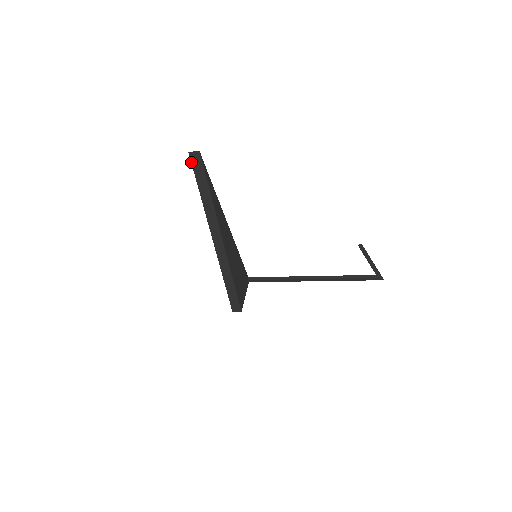
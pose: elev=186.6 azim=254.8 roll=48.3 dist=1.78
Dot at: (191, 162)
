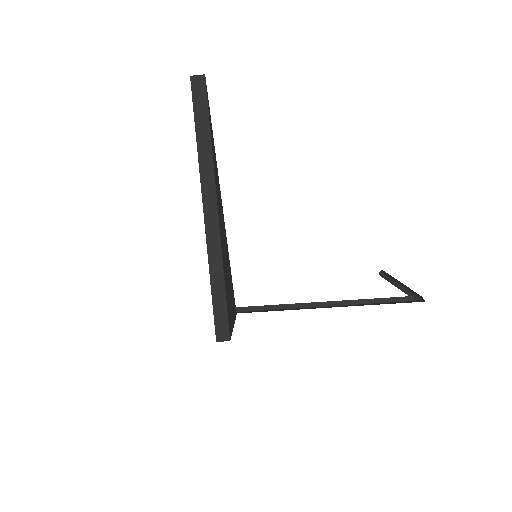
Dot at: (191, 90)
